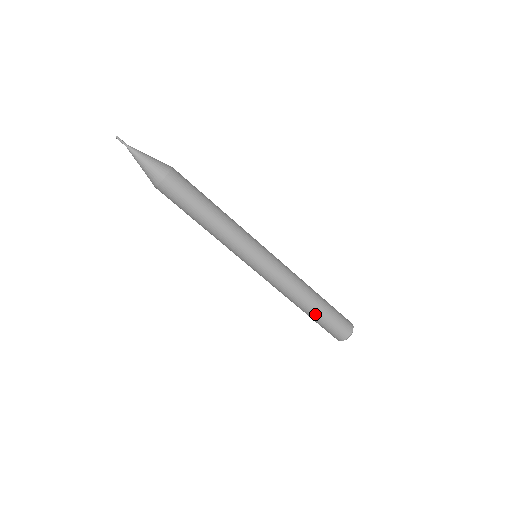
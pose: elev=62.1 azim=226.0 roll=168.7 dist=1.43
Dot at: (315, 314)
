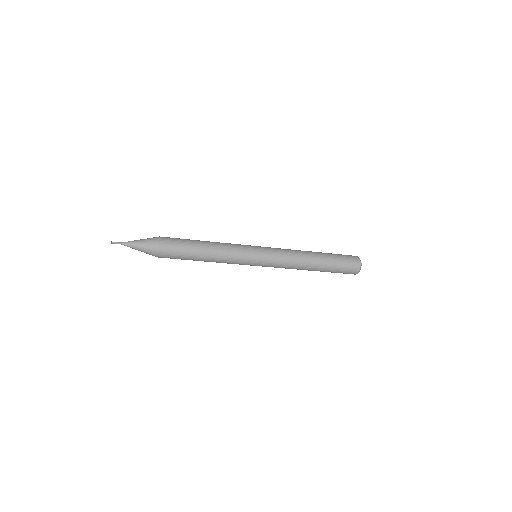
Dot at: (322, 271)
